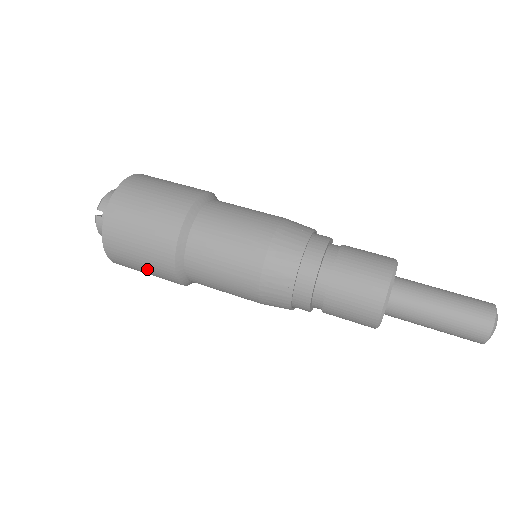
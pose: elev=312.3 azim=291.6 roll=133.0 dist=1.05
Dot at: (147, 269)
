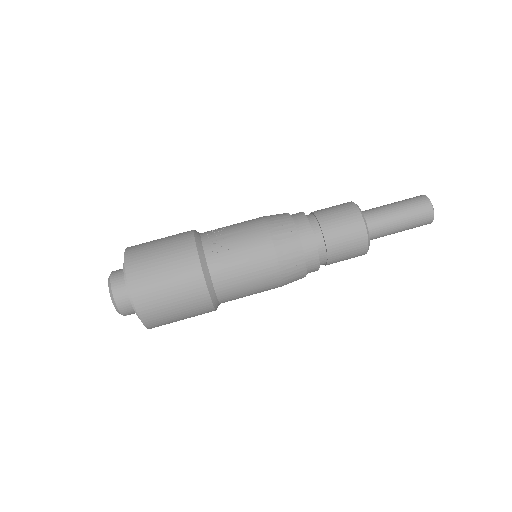
Dot at: occluded
